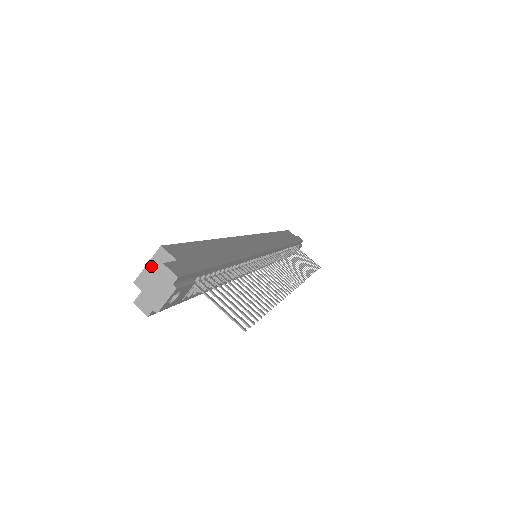
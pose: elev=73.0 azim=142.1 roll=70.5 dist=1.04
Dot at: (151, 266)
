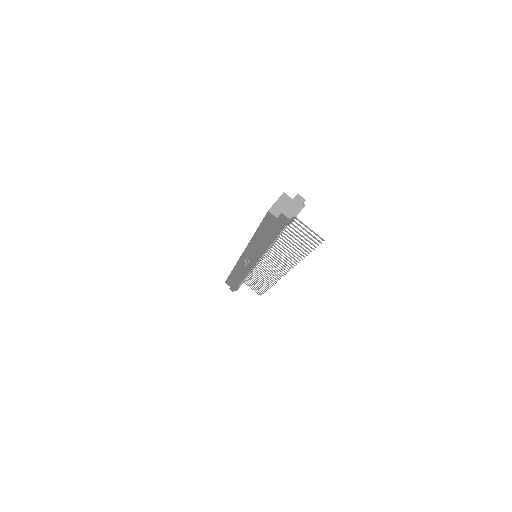
Dot at: (279, 202)
